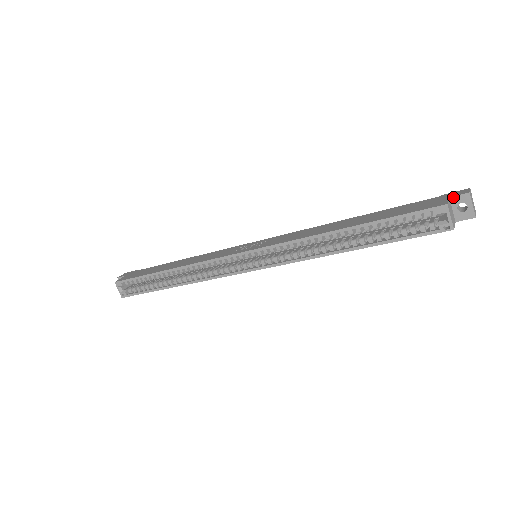
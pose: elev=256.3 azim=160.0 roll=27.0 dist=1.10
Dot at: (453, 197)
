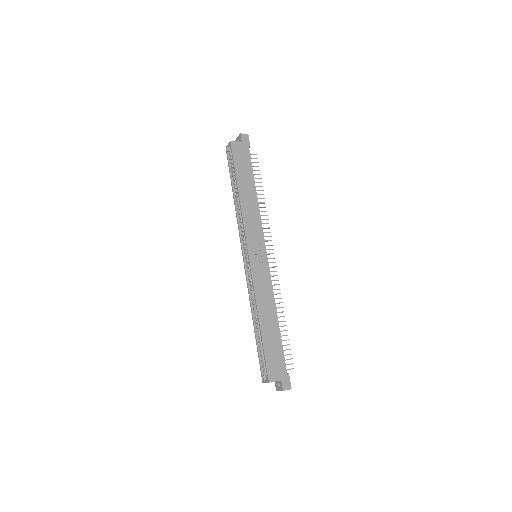
Dot at: (281, 382)
